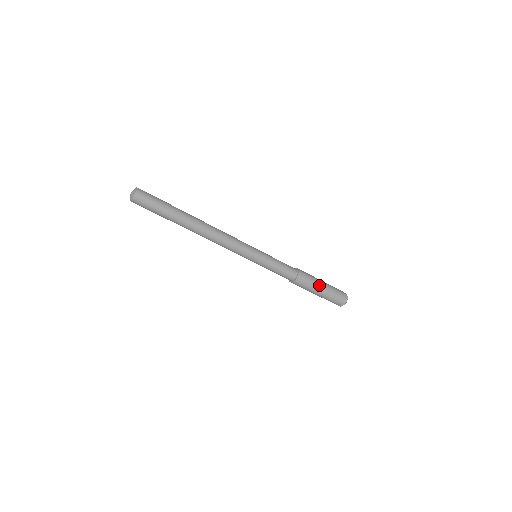
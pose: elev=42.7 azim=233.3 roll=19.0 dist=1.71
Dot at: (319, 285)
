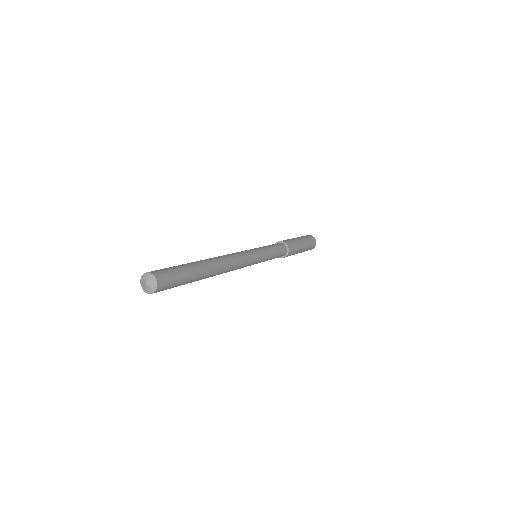
Dot at: (300, 244)
